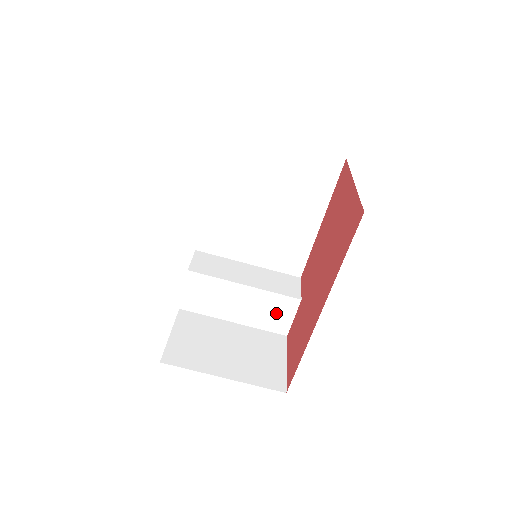
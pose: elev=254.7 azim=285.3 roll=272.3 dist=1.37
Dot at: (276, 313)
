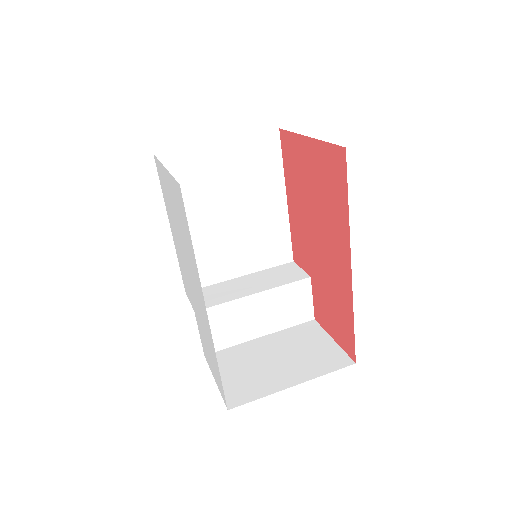
Dot at: (295, 304)
